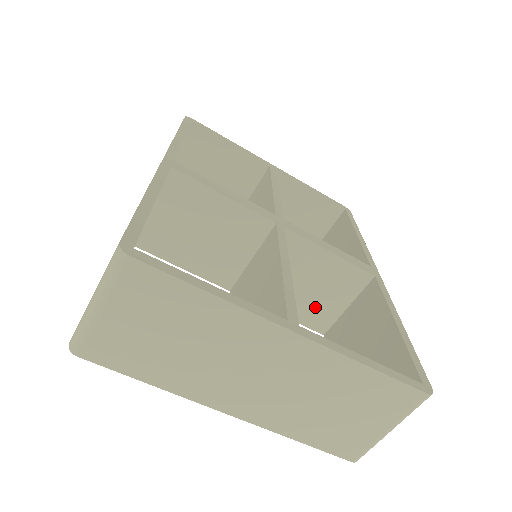
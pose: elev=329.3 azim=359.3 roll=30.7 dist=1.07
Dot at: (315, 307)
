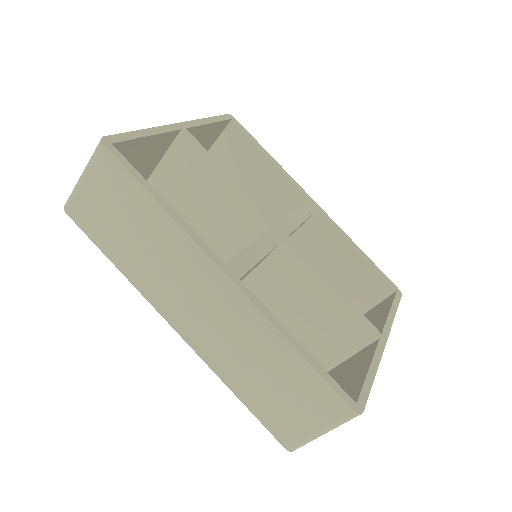
Dot at: occluded
